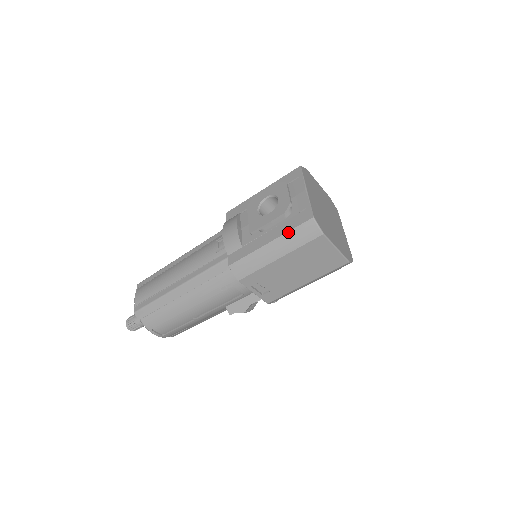
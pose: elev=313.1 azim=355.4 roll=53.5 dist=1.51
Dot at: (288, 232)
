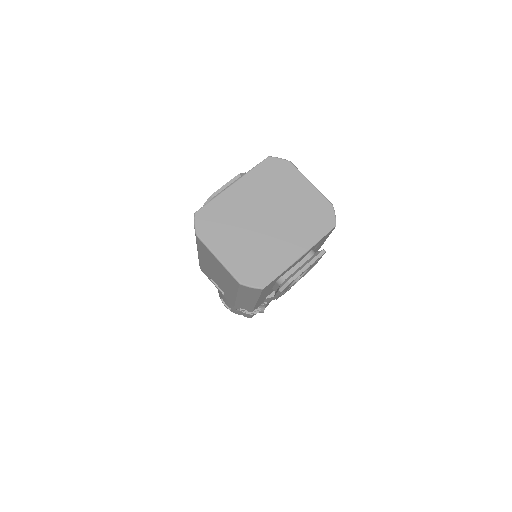
Dot at: occluded
